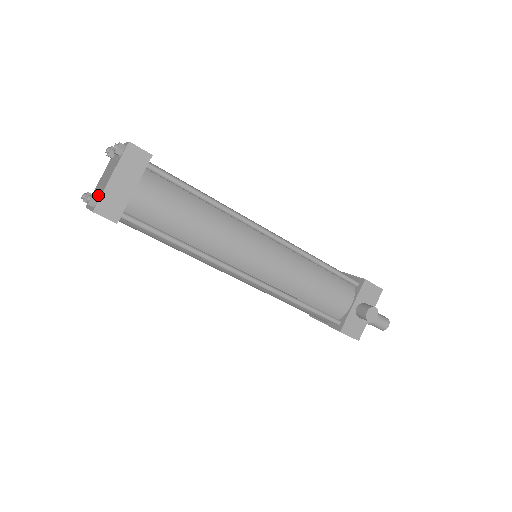
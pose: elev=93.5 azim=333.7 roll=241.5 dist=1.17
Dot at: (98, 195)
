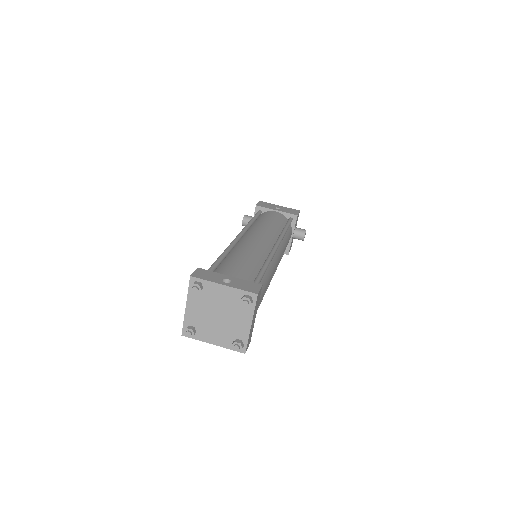
Dot at: (232, 337)
